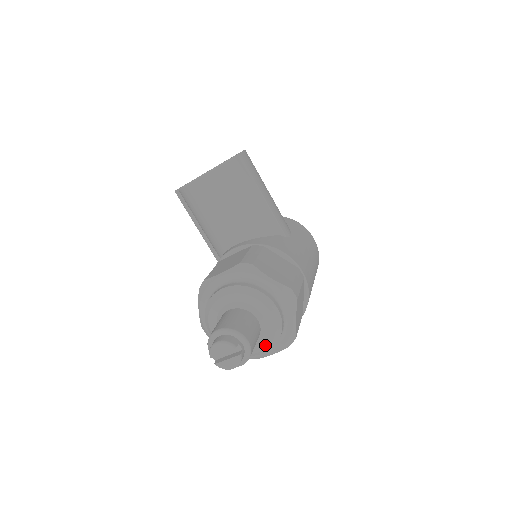
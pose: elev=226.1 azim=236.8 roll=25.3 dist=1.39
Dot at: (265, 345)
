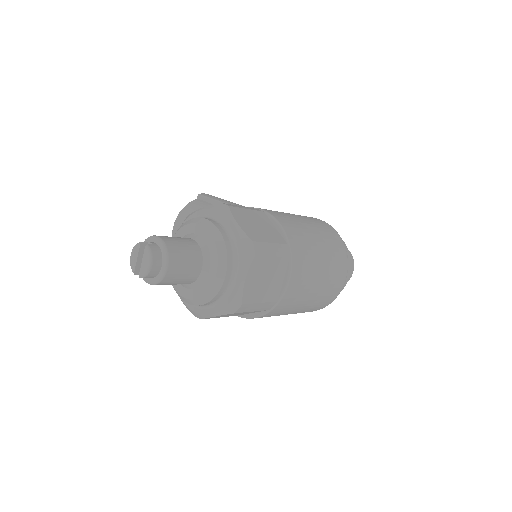
Dot at: (215, 260)
